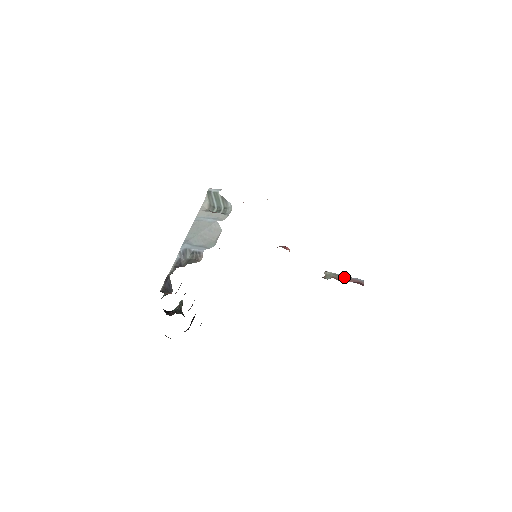
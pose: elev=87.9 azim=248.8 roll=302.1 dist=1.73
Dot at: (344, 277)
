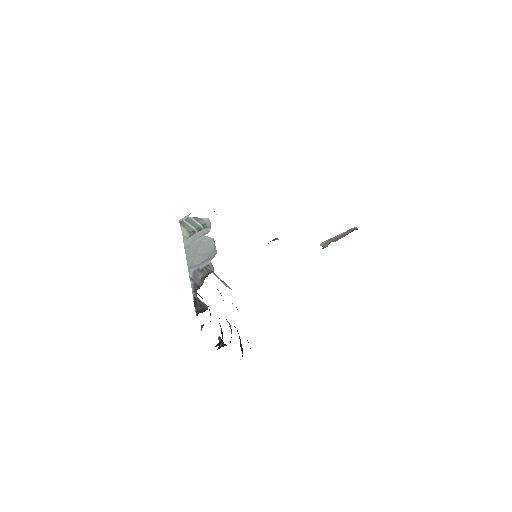
Dot at: (339, 236)
